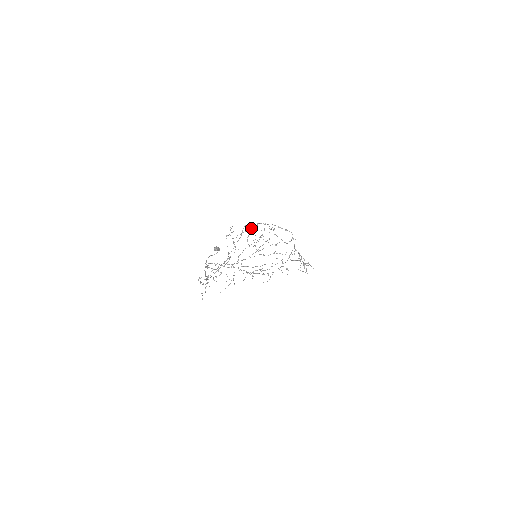
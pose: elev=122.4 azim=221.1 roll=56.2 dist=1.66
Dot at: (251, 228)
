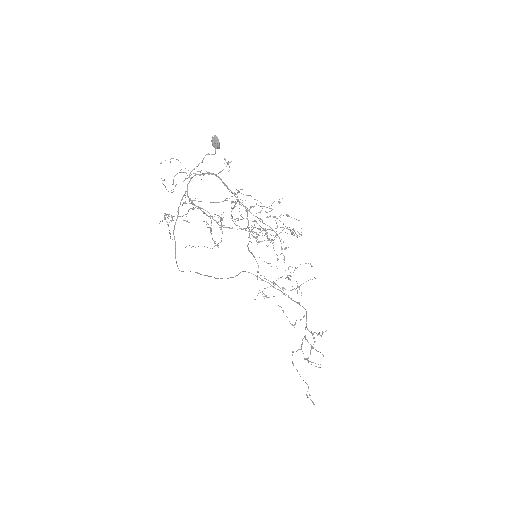
Dot at: occluded
